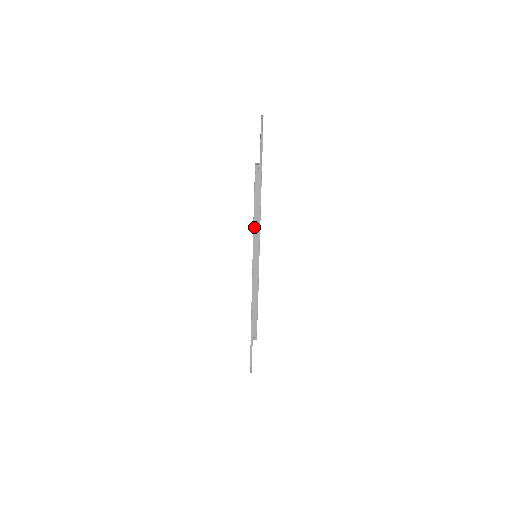
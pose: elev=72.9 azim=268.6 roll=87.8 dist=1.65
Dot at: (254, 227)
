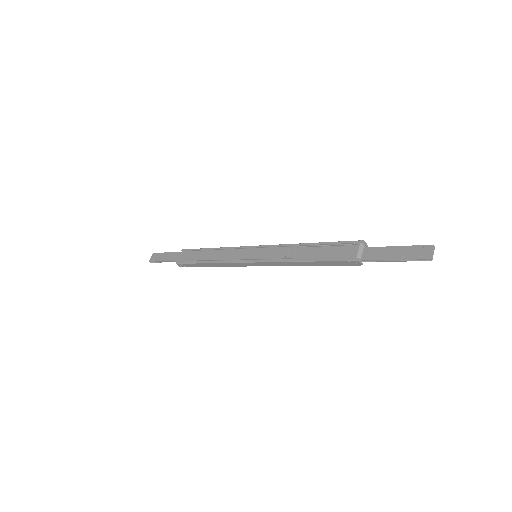
Dot at: (284, 262)
